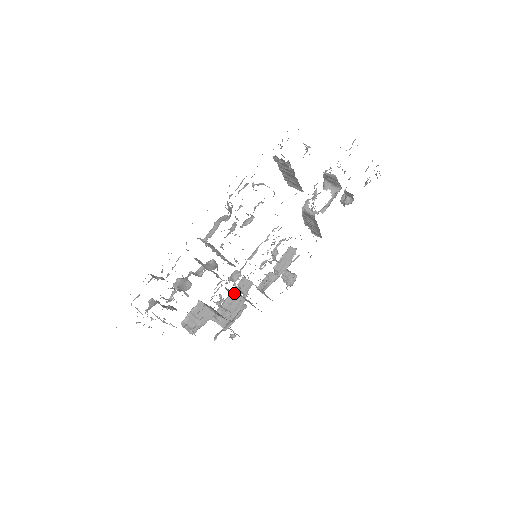
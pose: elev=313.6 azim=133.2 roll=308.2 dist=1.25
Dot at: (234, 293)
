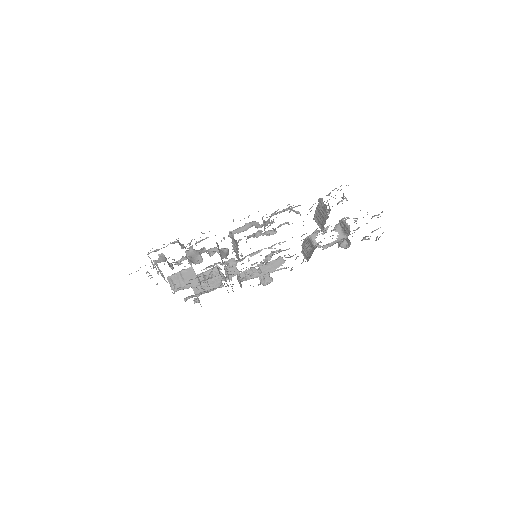
Dot at: (221, 274)
